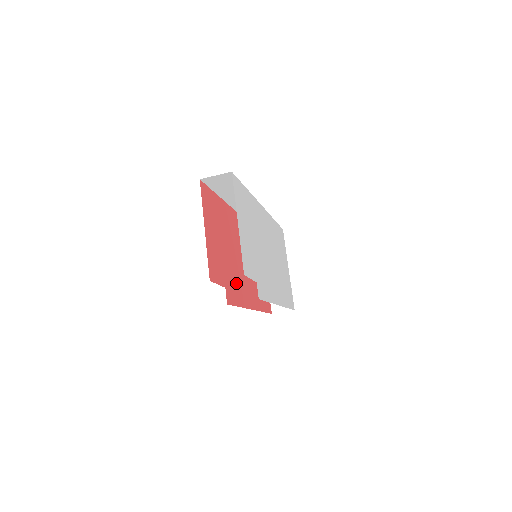
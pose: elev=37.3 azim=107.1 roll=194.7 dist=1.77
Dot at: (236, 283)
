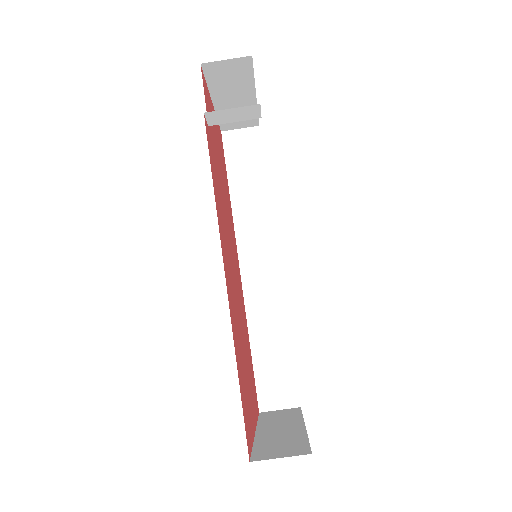
Dot at: (218, 193)
